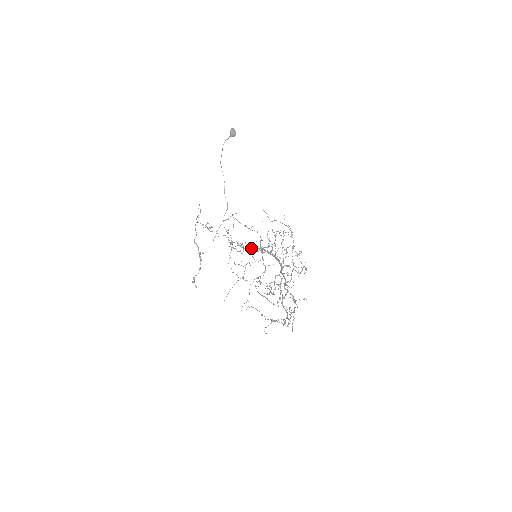
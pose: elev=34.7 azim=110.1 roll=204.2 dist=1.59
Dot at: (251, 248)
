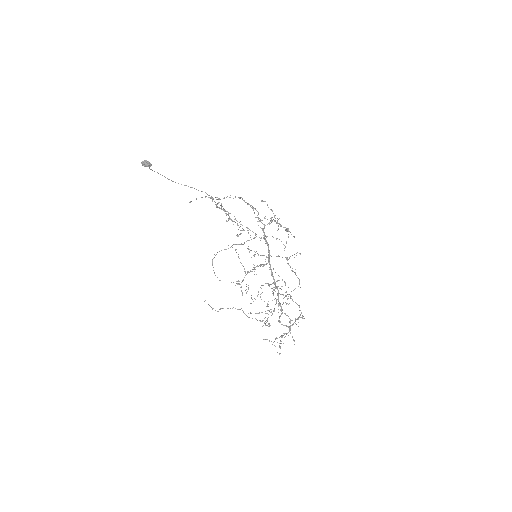
Dot at: occluded
